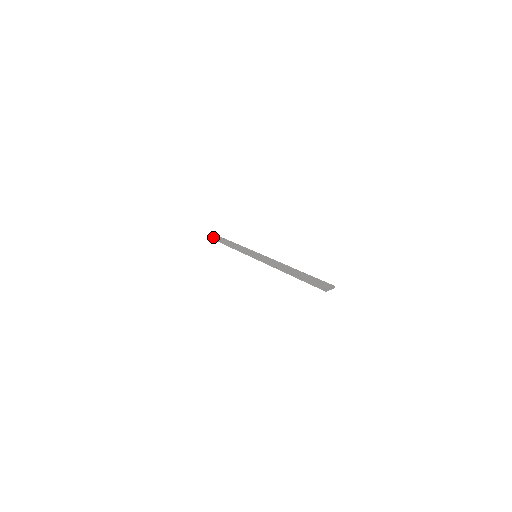
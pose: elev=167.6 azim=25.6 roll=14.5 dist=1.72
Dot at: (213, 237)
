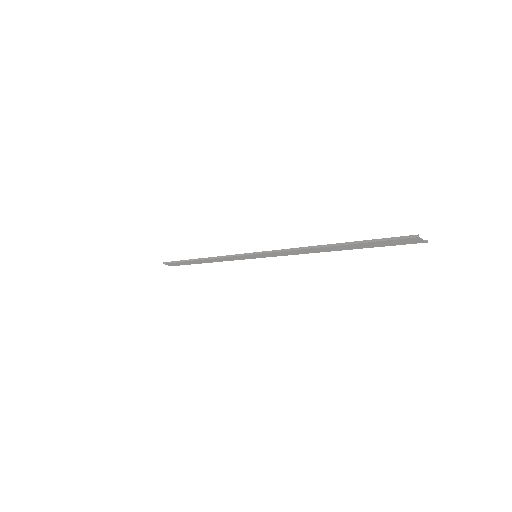
Dot at: (170, 264)
